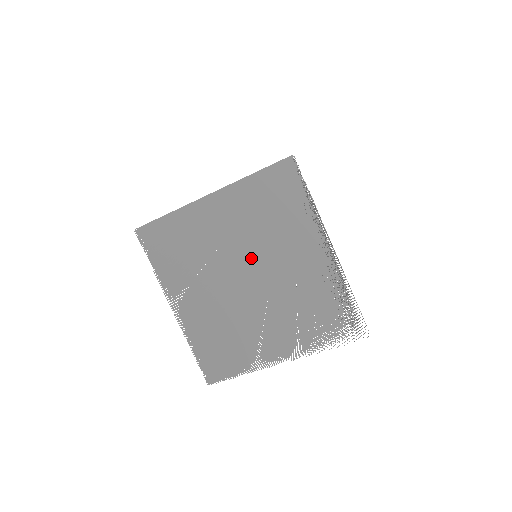
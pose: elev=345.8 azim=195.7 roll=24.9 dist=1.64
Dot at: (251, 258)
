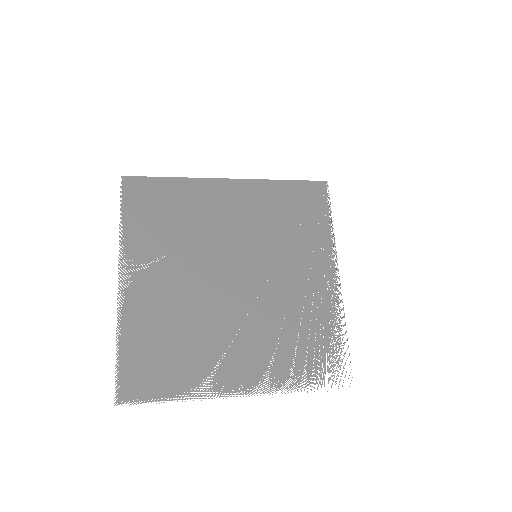
Dot at: (249, 256)
